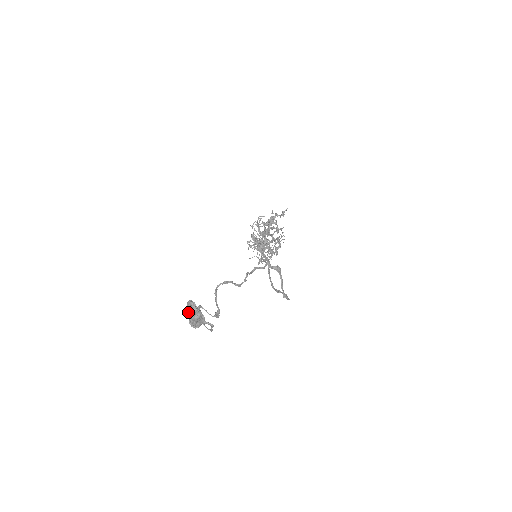
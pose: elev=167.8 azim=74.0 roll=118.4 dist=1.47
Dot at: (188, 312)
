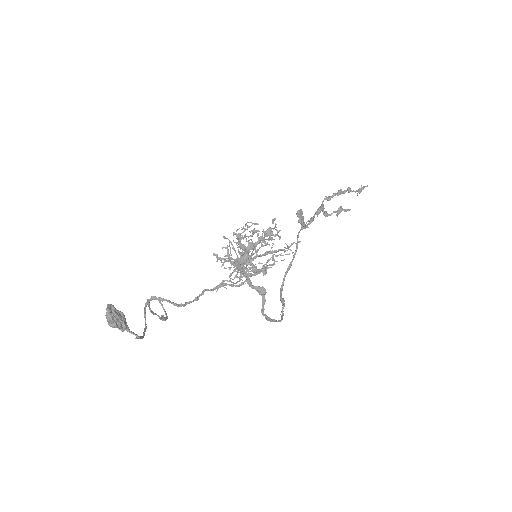
Dot at: occluded
